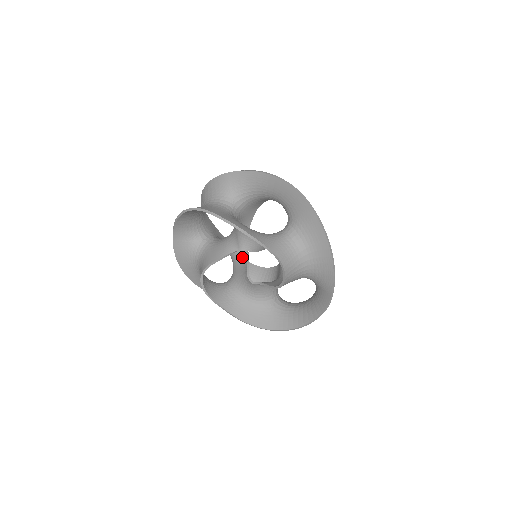
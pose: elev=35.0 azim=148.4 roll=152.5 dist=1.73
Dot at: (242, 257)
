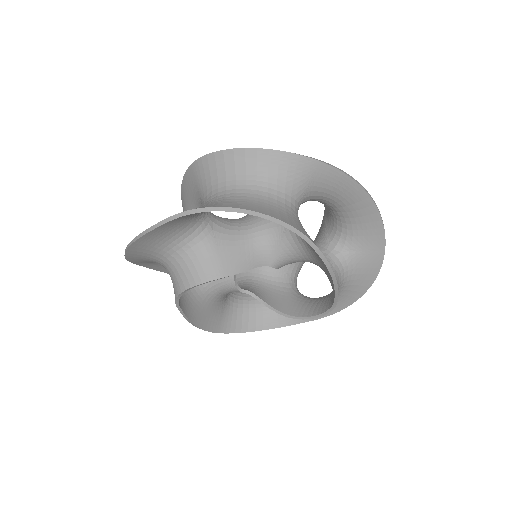
Dot at: occluded
